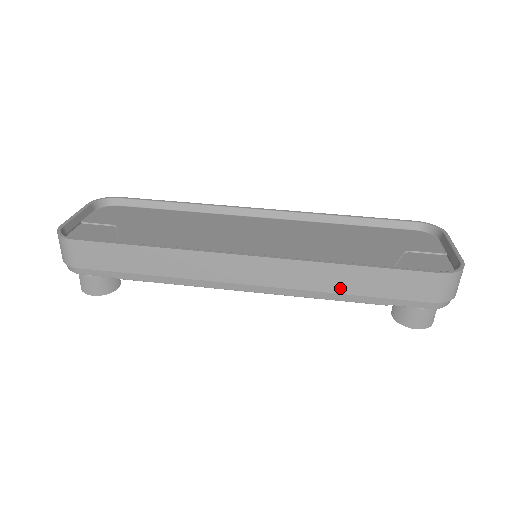
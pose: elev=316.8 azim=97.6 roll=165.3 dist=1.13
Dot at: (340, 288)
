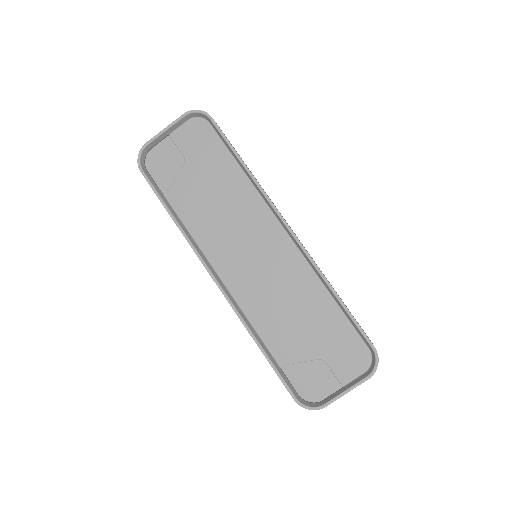
Dot at: occluded
